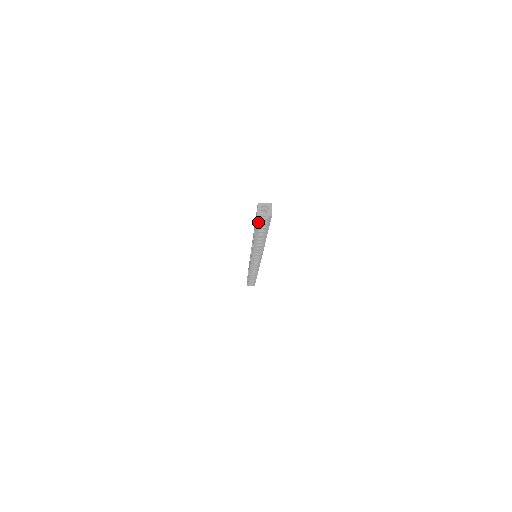
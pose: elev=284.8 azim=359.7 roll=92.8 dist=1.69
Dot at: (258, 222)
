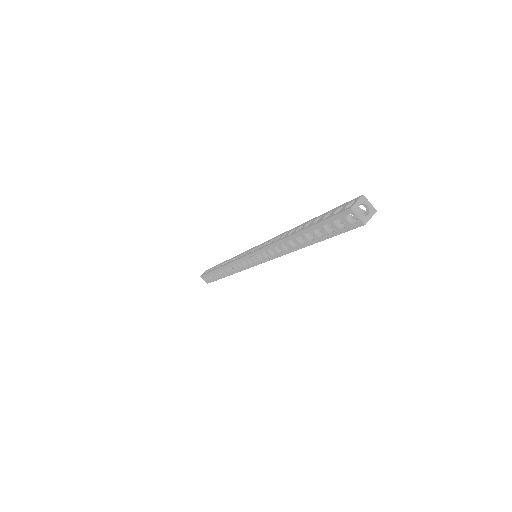
Dot at: (334, 217)
